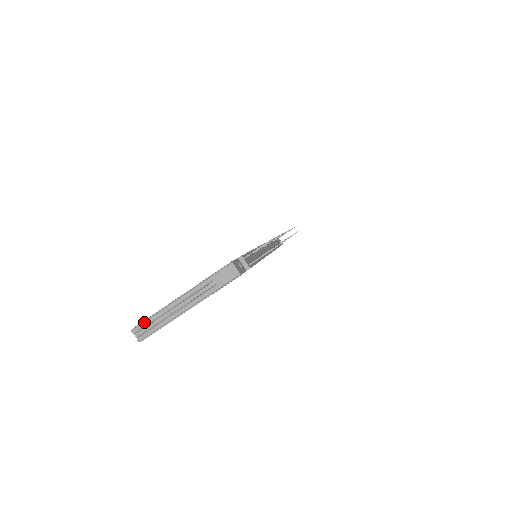
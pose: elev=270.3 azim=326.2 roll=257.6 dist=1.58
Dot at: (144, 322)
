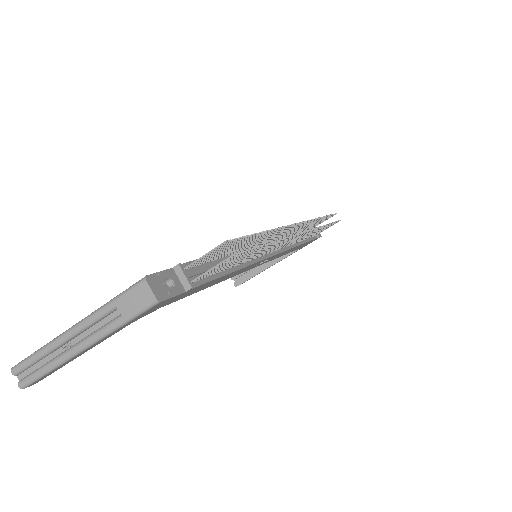
Dot at: (25, 360)
